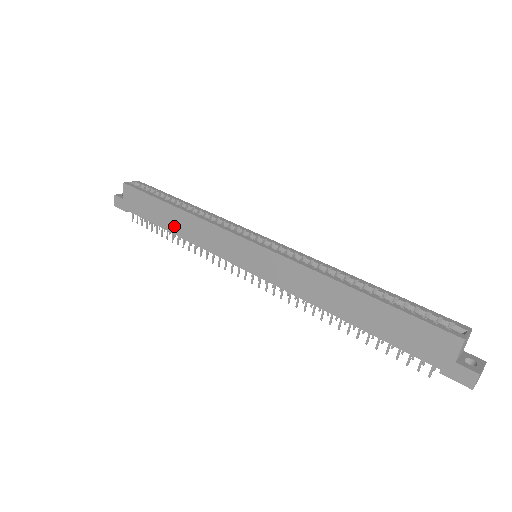
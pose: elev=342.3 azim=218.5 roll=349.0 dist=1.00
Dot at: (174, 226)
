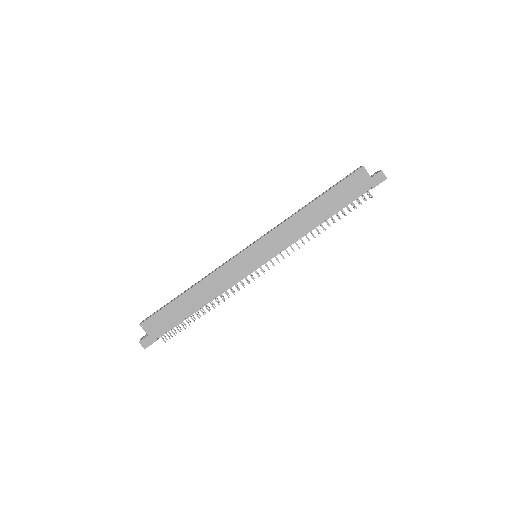
Dot at: (198, 301)
